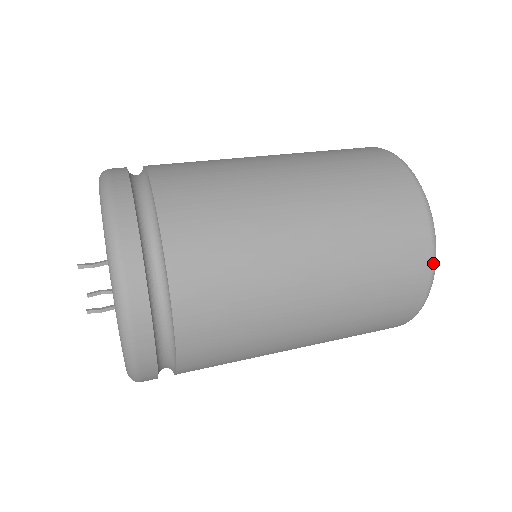
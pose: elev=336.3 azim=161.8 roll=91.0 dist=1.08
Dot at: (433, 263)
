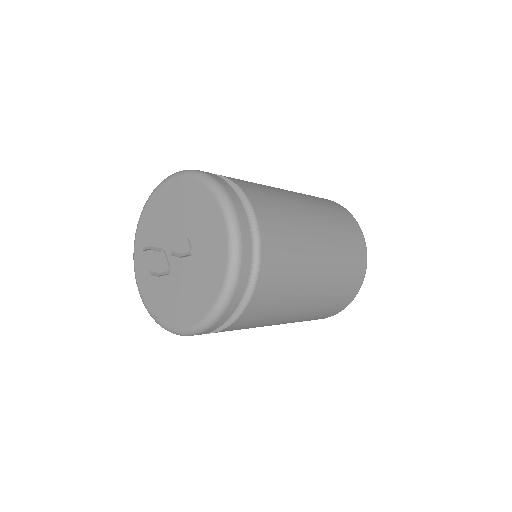
Dot at: occluded
